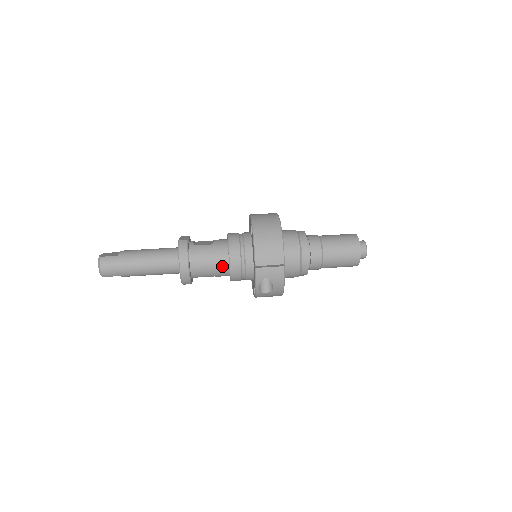
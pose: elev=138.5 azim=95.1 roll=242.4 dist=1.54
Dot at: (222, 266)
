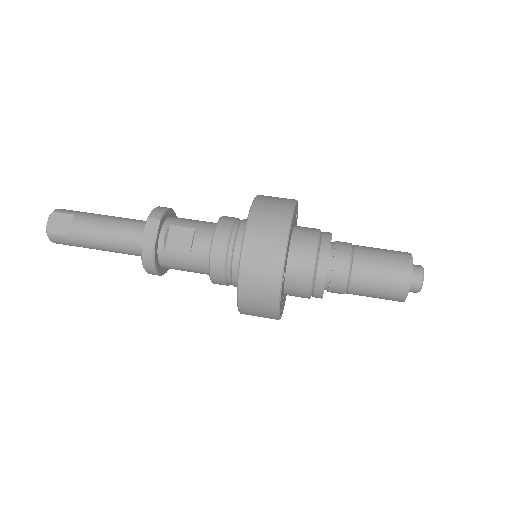
Dot at: occluded
